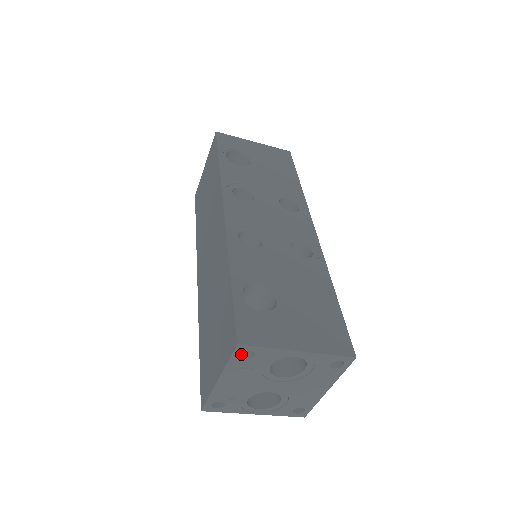
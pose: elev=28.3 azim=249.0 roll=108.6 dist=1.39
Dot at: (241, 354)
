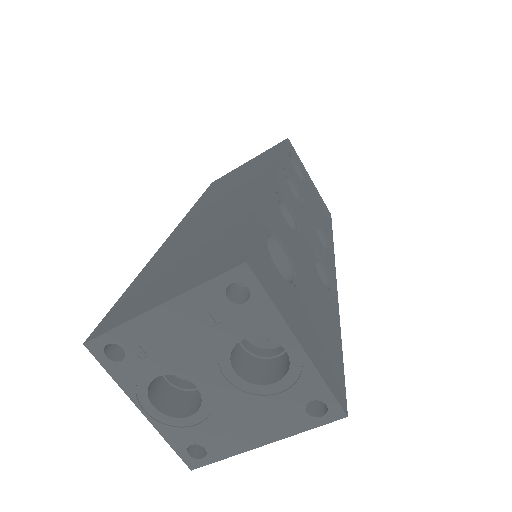
Dot at: (227, 288)
